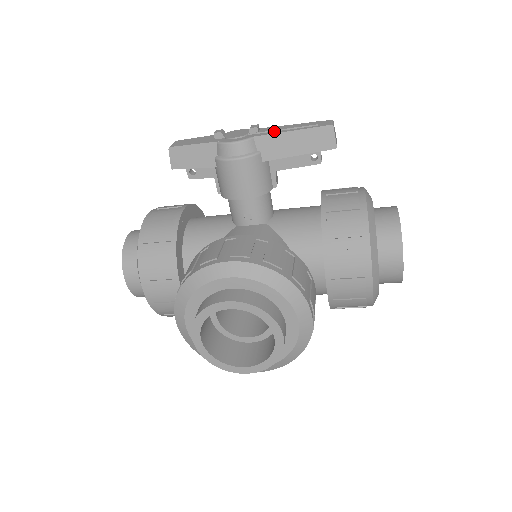
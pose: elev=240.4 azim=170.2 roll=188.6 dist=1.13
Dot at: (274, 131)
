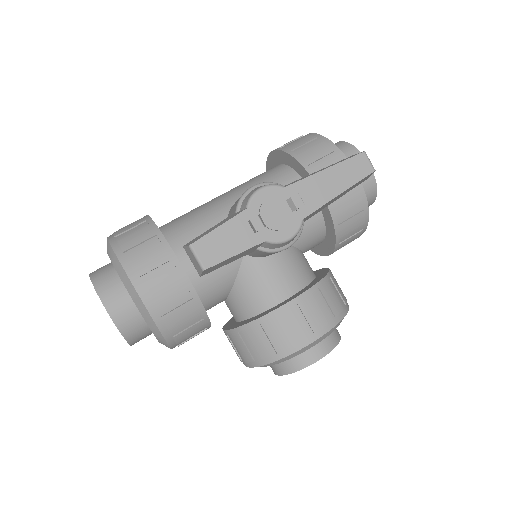
Dot at: (319, 198)
